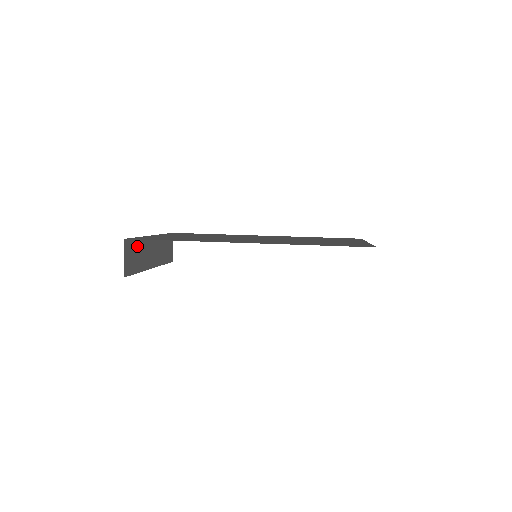
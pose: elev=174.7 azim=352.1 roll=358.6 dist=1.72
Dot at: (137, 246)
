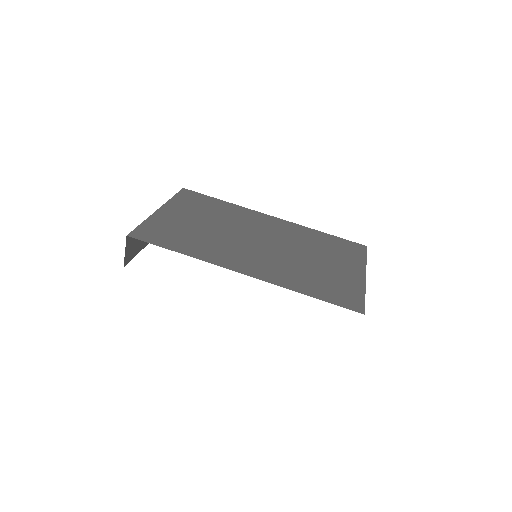
Dot at: occluded
